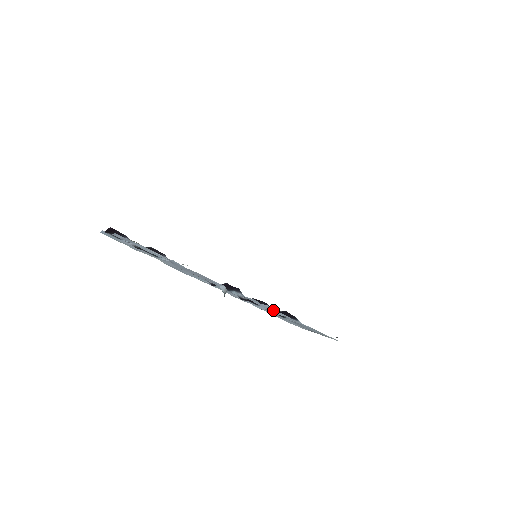
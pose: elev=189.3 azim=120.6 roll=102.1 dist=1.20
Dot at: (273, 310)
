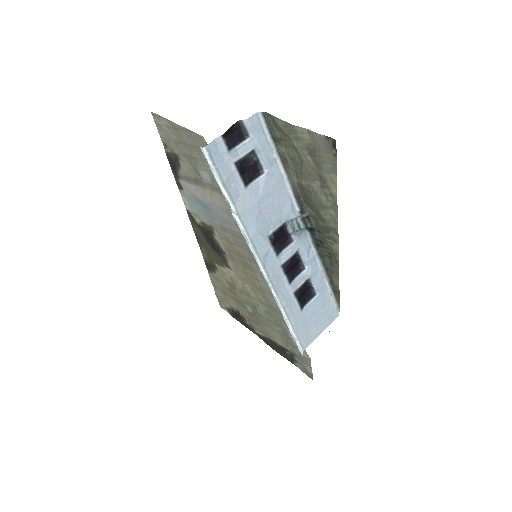
Dot at: (314, 254)
